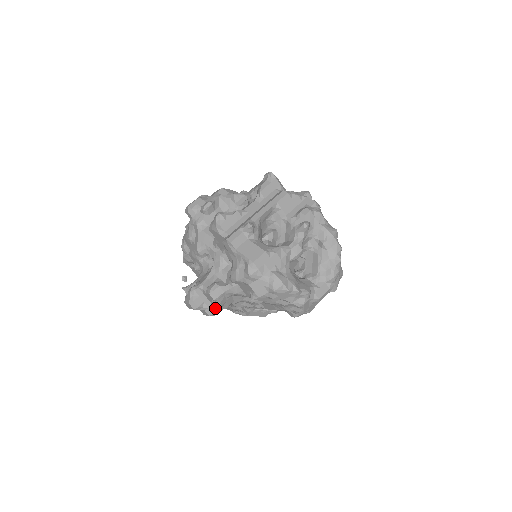
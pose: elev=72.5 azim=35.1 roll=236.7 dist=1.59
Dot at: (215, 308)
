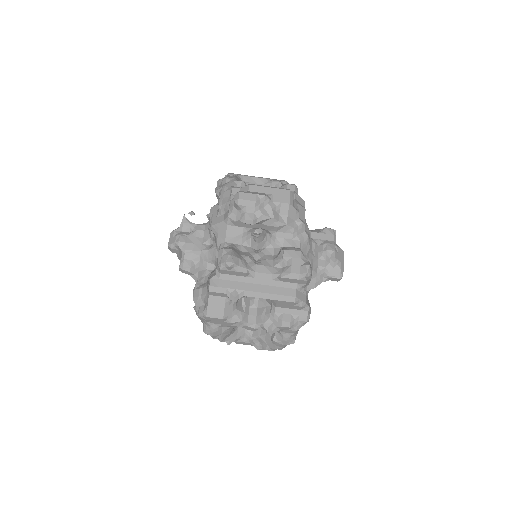
Dot at: occluded
